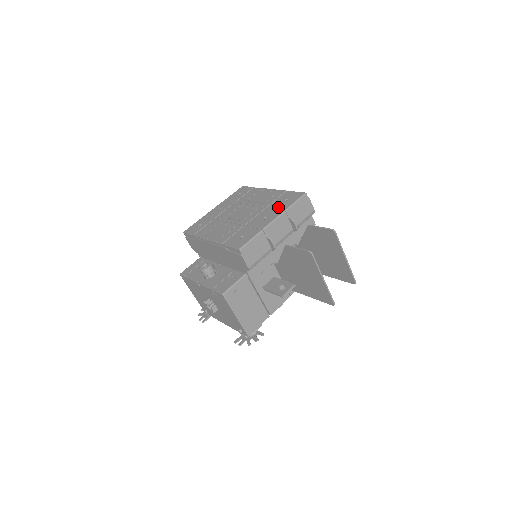
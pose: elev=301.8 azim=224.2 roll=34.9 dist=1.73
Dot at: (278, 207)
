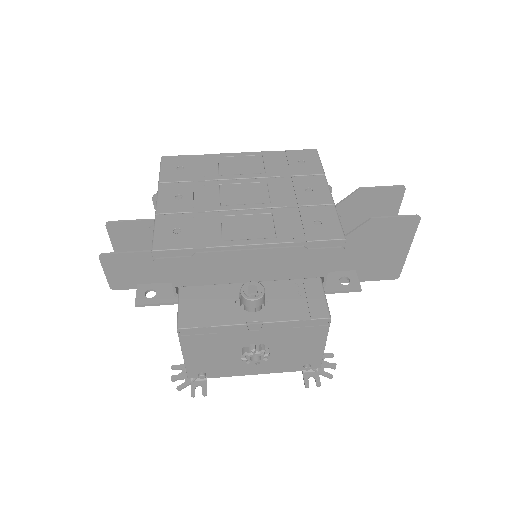
Dot at: (305, 172)
